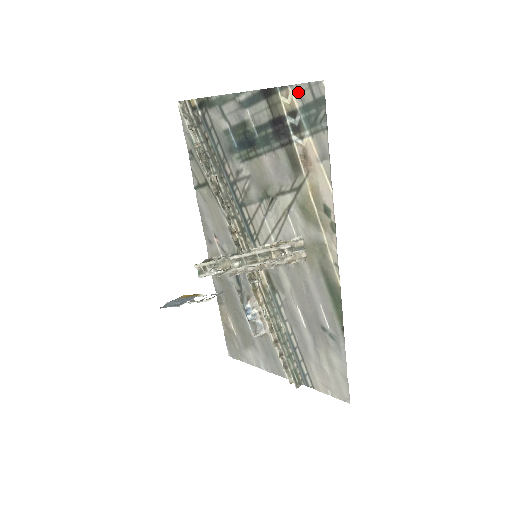
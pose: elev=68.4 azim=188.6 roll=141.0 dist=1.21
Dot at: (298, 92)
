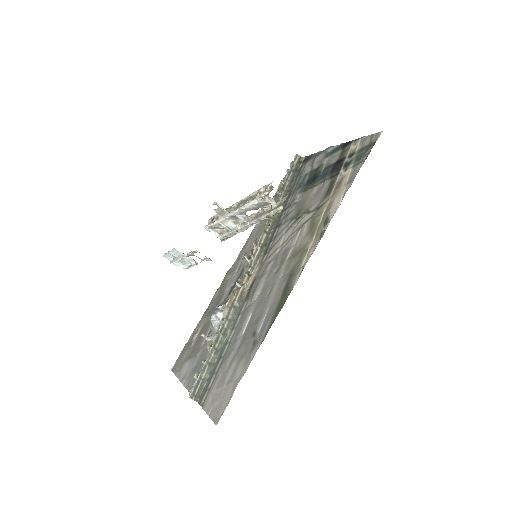
Dot at: (363, 140)
